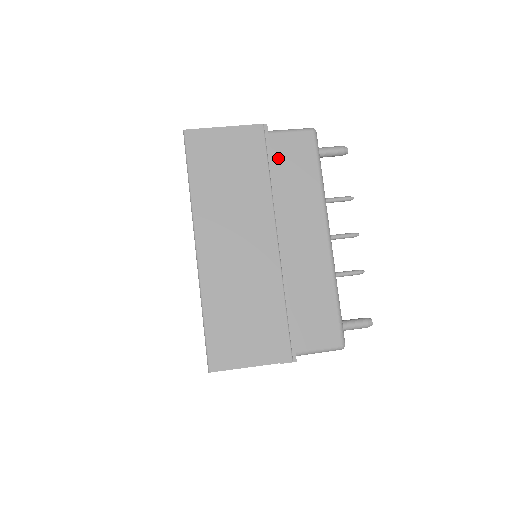
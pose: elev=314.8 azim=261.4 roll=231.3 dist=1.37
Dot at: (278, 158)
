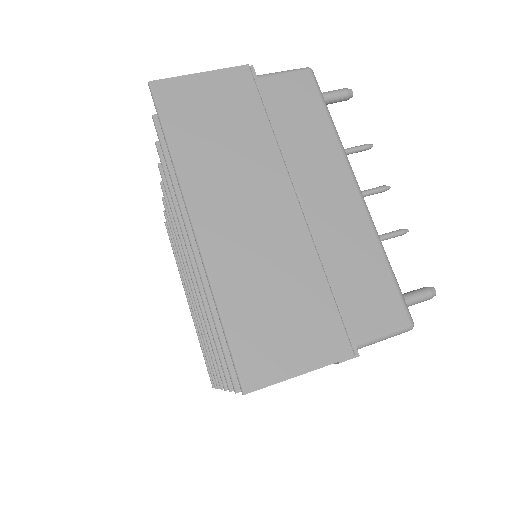
Dot at: (274, 104)
